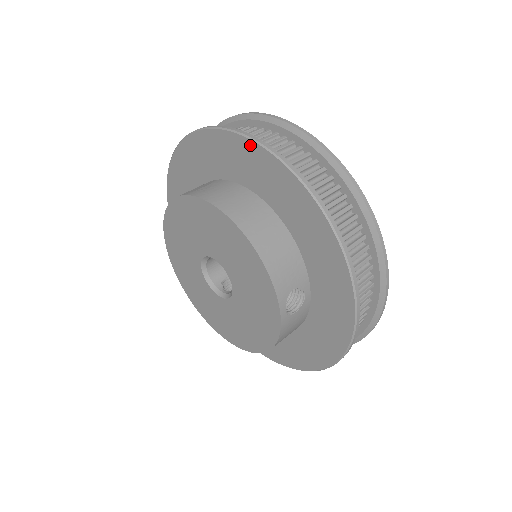
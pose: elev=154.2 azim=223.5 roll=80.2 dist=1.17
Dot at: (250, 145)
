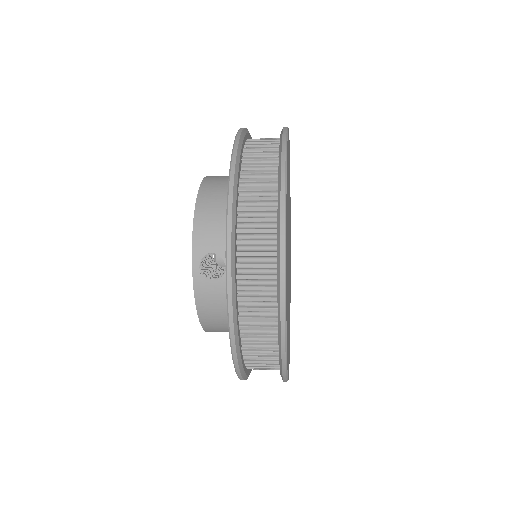
Dot at: occluded
